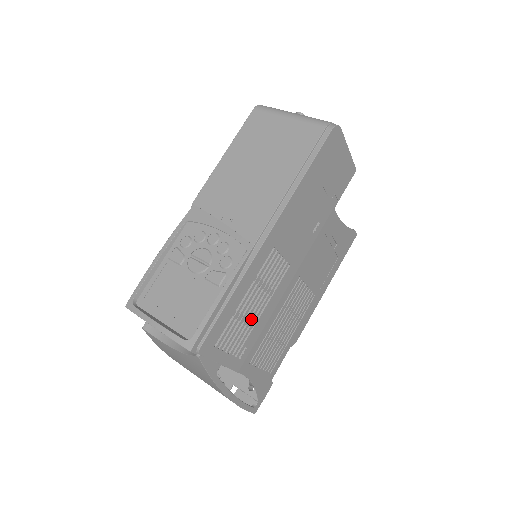
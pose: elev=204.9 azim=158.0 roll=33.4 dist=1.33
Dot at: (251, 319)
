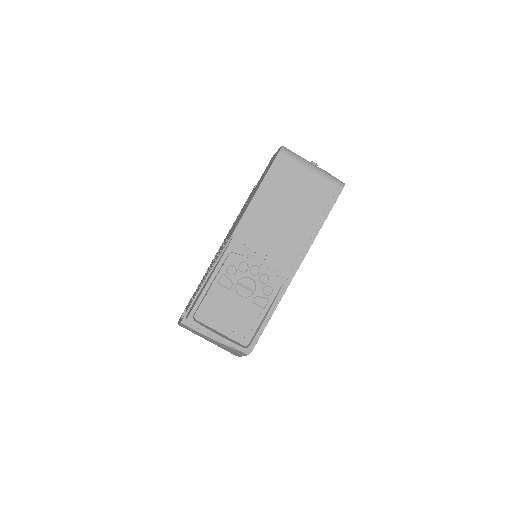
Dot at: occluded
